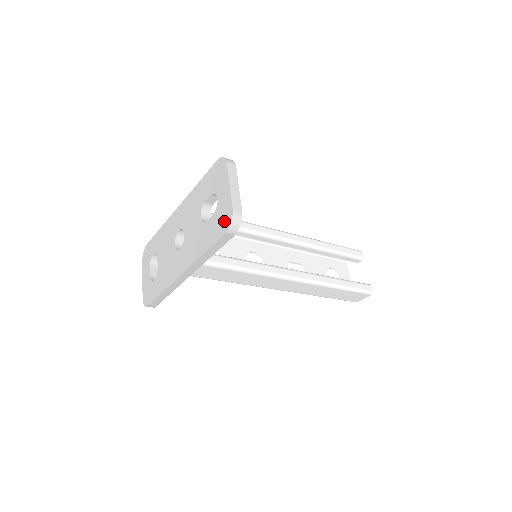
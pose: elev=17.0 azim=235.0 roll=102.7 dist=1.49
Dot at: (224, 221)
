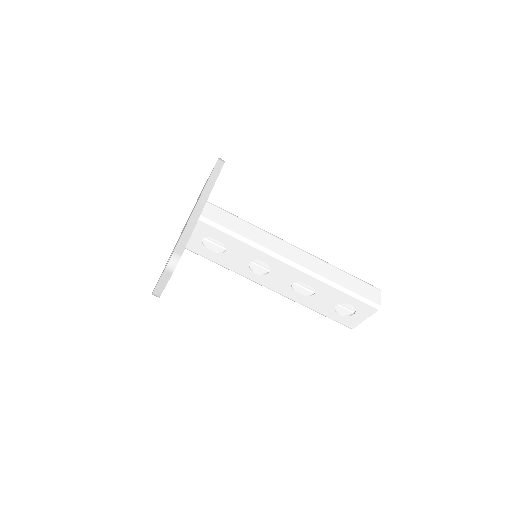
Dot at: occluded
